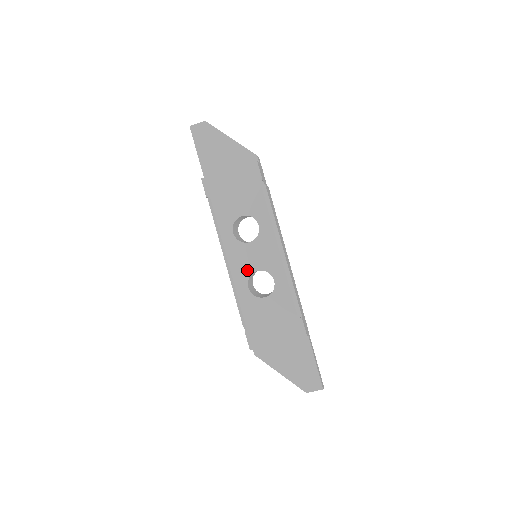
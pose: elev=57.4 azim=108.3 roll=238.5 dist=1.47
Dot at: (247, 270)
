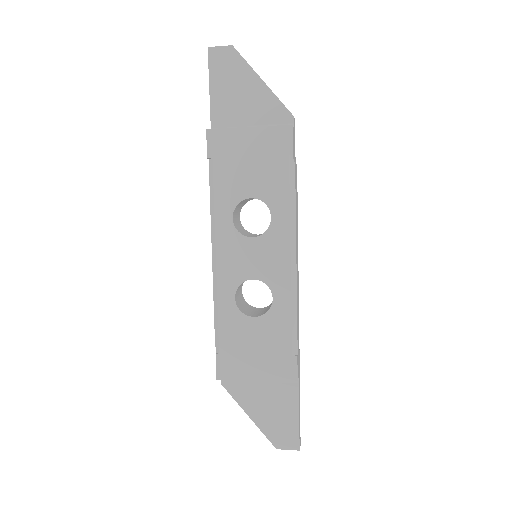
Dot at: (239, 274)
